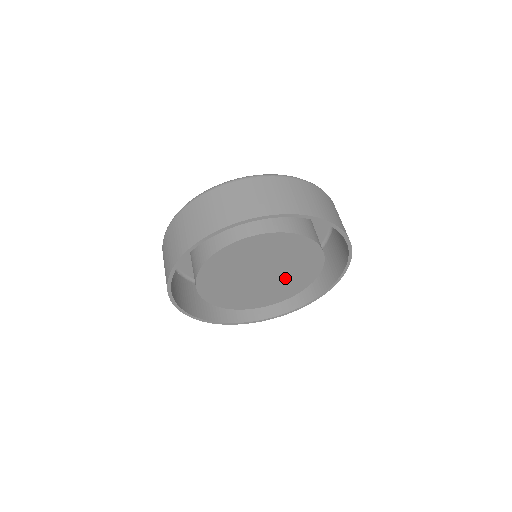
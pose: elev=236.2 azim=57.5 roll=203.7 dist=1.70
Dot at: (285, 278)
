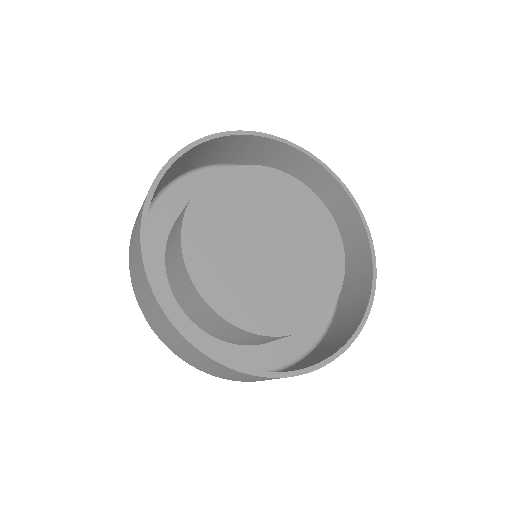
Dot at: (303, 243)
